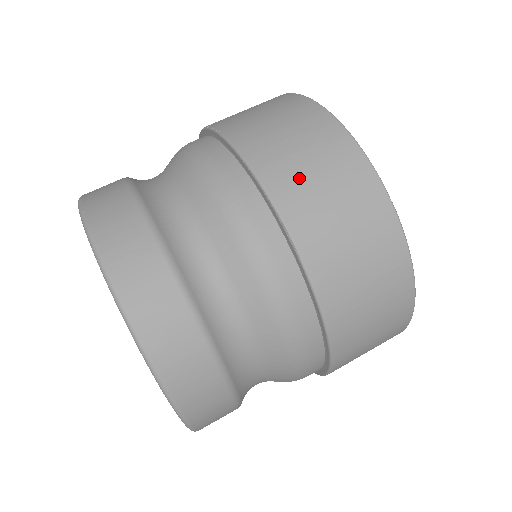
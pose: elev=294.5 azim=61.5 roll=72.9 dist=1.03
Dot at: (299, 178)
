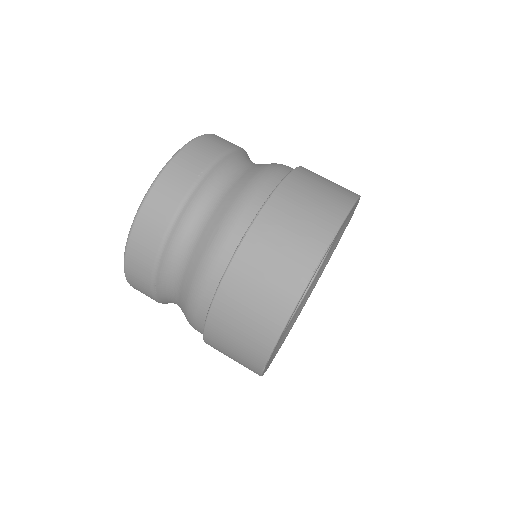
Dot at: (229, 324)
